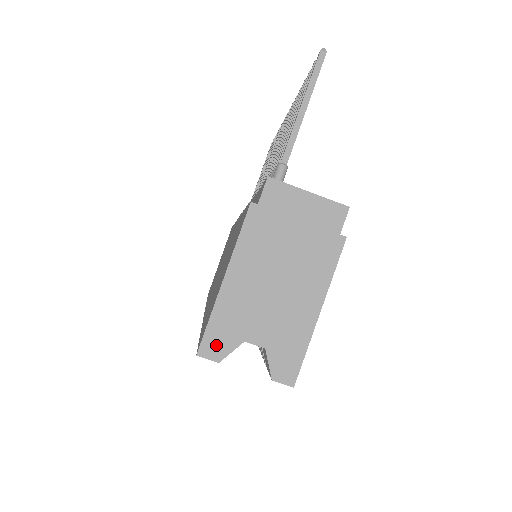
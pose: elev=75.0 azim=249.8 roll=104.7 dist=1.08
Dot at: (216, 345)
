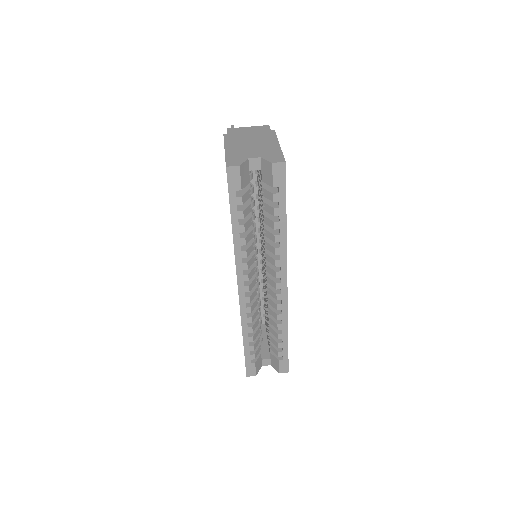
Dot at: (234, 162)
